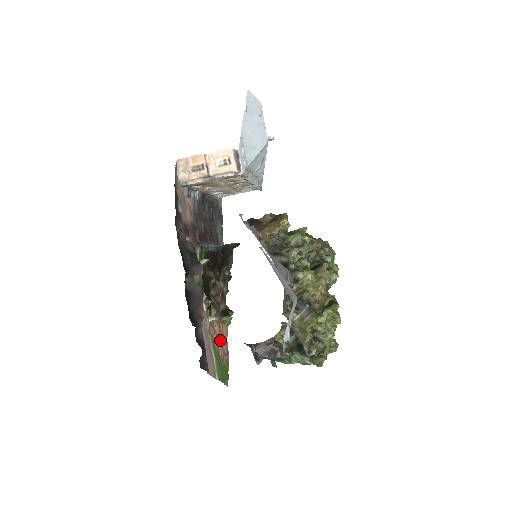
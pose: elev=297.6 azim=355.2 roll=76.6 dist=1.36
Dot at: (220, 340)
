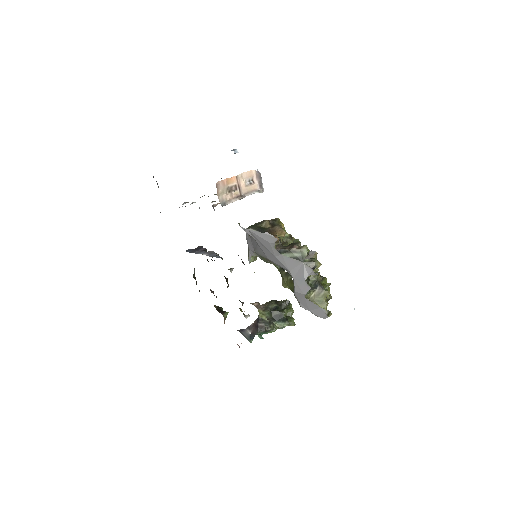
Dot at: occluded
